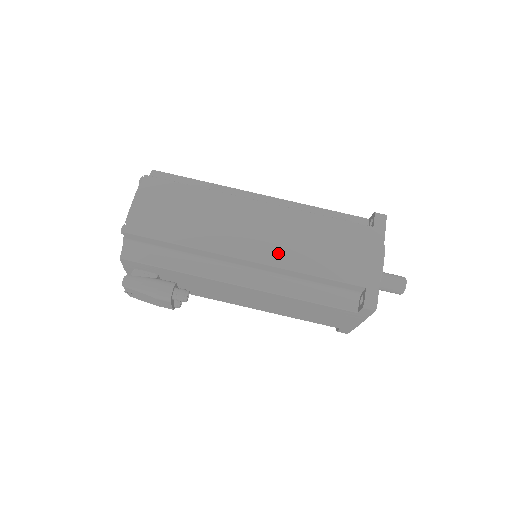
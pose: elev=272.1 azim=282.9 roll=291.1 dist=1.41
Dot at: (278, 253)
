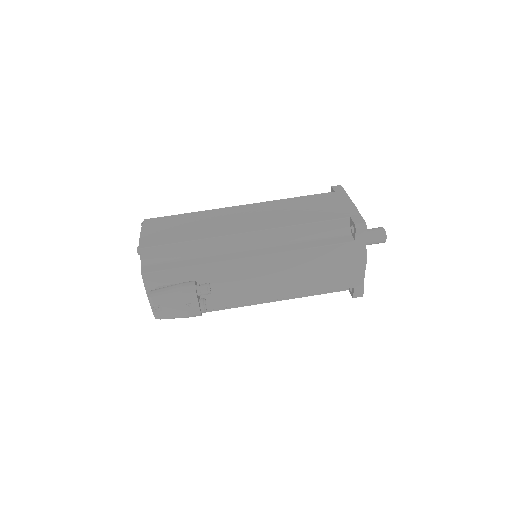
Dot at: (271, 222)
